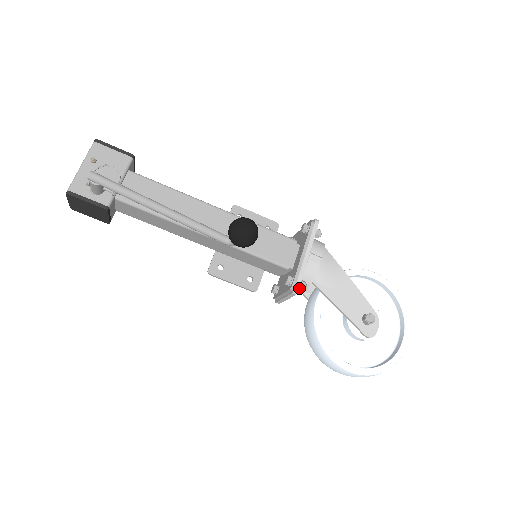
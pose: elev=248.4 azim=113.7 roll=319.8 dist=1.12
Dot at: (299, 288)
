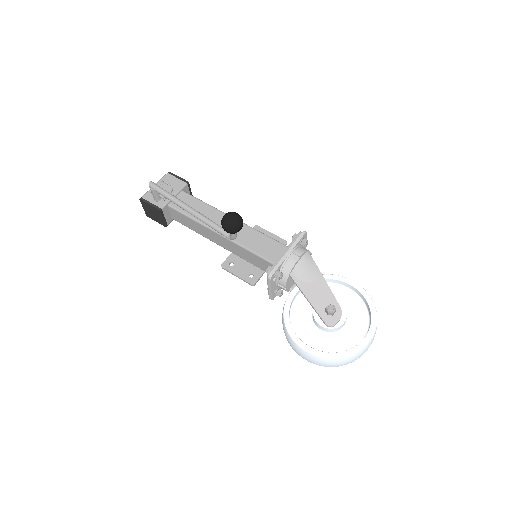
Dot at: (276, 276)
